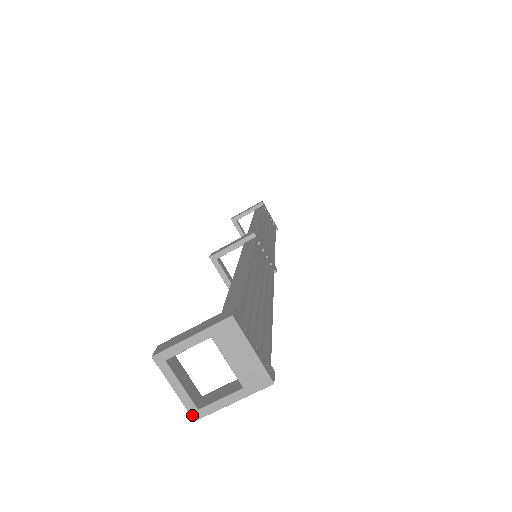
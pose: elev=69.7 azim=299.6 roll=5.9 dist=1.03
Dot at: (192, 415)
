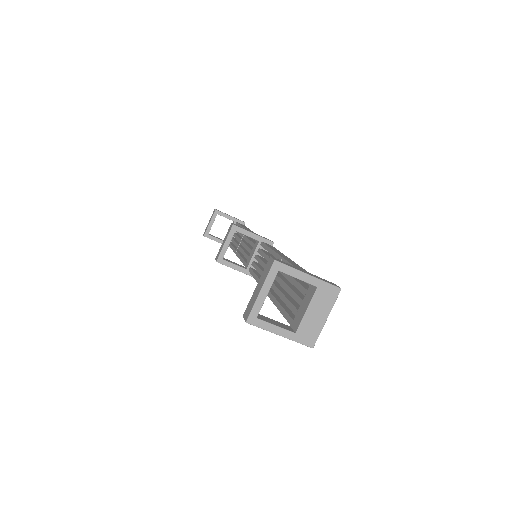
Dot at: (250, 317)
